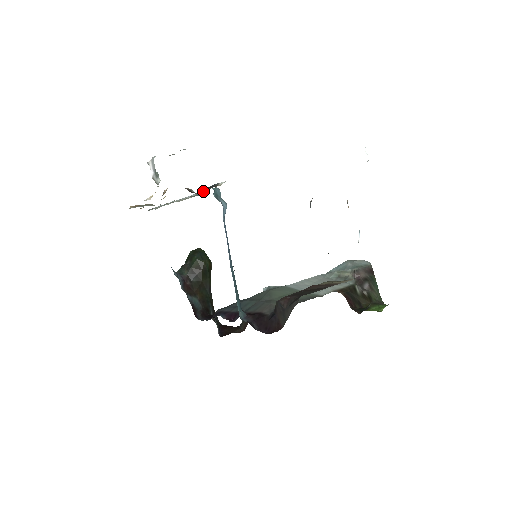
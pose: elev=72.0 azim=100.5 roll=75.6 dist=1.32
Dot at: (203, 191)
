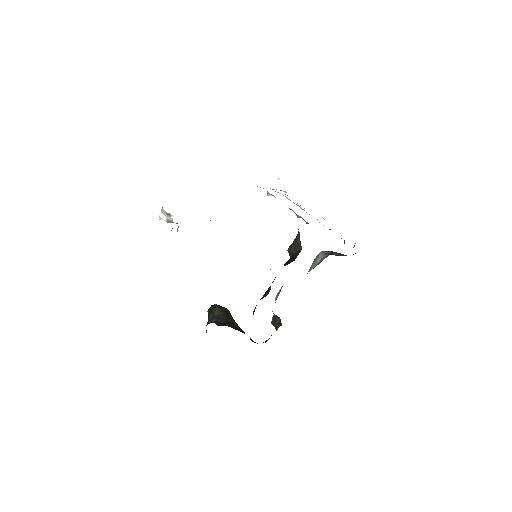
Dot at: occluded
